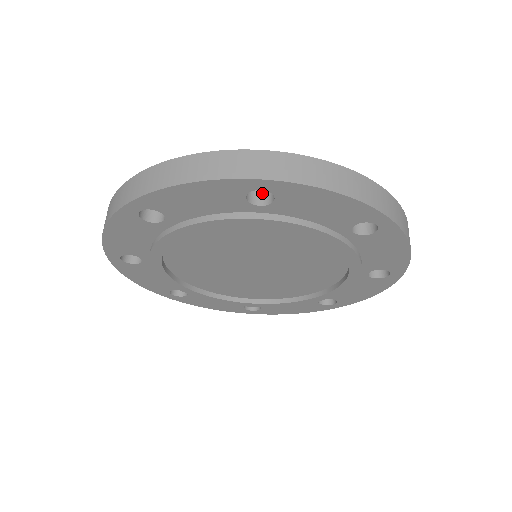
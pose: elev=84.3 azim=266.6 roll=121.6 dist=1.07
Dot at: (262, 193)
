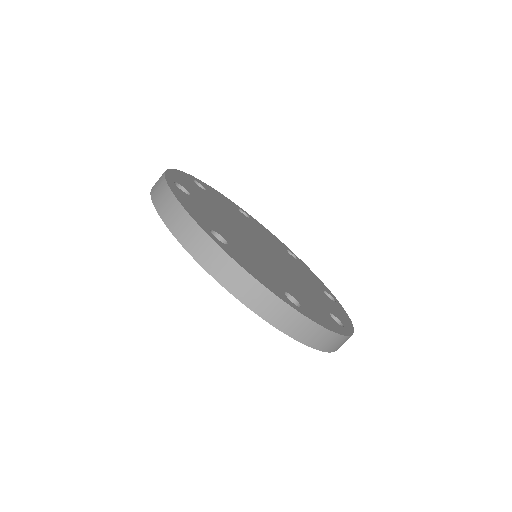
Dot at: occluded
